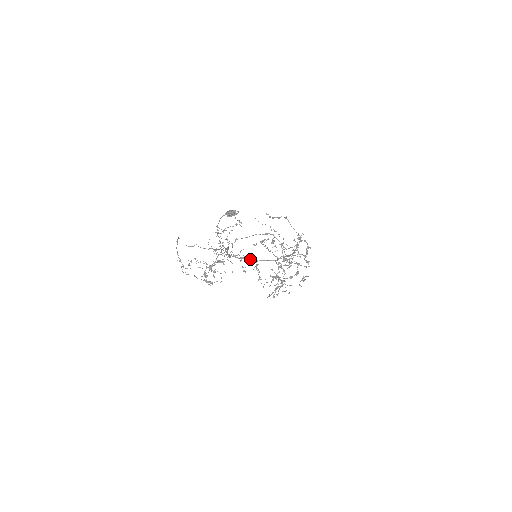
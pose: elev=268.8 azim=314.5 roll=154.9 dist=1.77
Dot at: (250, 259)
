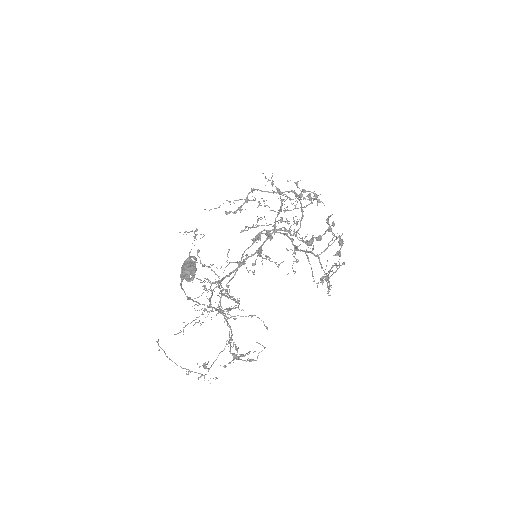
Dot at: occluded
